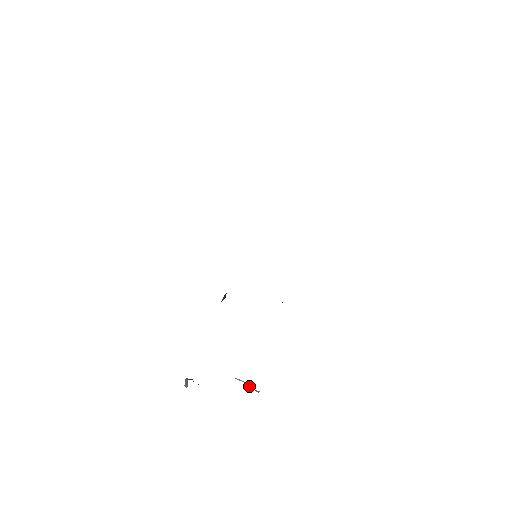
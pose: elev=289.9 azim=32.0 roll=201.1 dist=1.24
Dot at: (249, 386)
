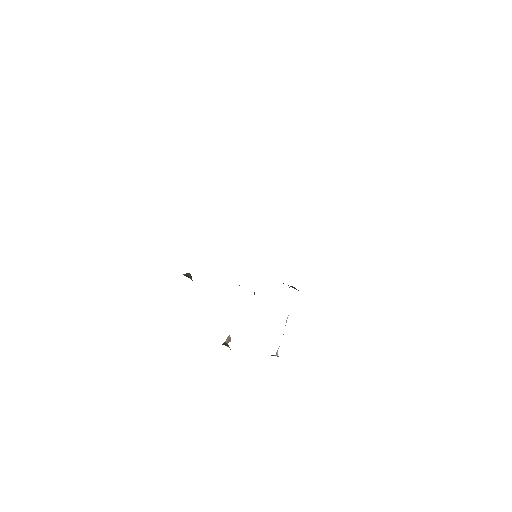
Dot at: occluded
